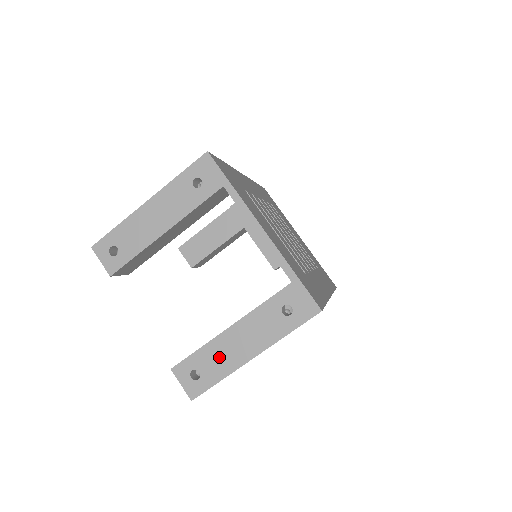
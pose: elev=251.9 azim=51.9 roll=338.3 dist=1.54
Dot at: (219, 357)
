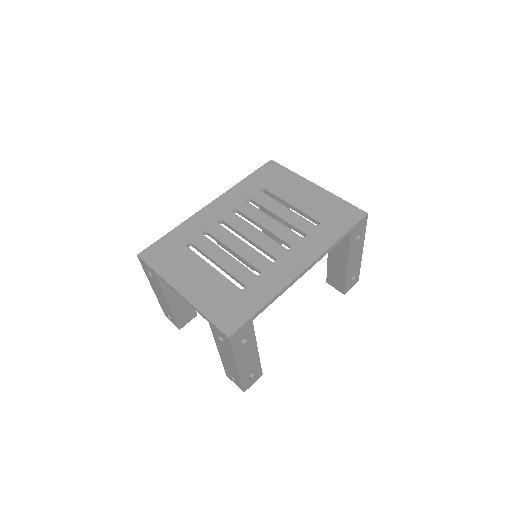
Dot at: (230, 369)
